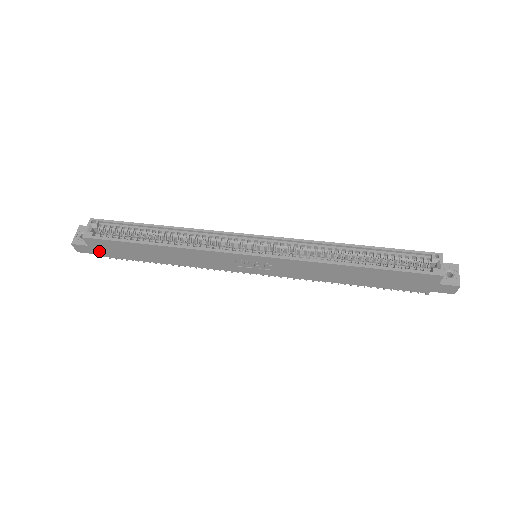
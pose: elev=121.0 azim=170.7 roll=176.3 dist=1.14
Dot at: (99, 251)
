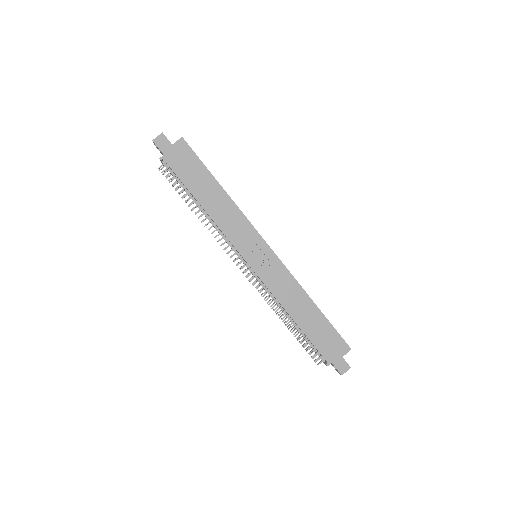
Dot at: (171, 155)
